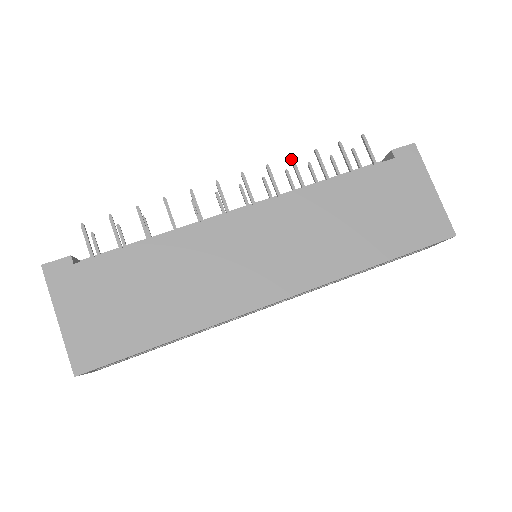
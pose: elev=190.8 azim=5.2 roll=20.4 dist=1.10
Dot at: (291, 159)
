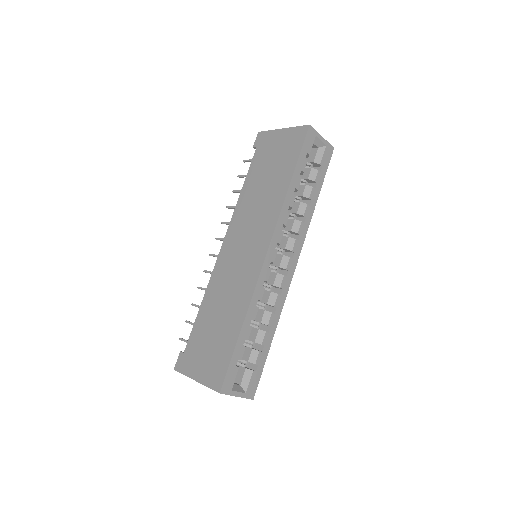
Dot at: occluded
